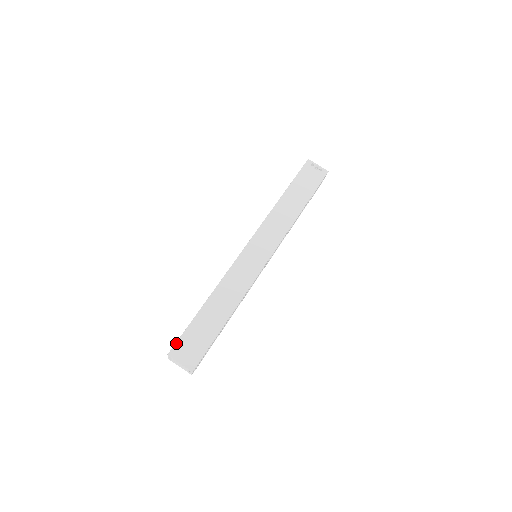
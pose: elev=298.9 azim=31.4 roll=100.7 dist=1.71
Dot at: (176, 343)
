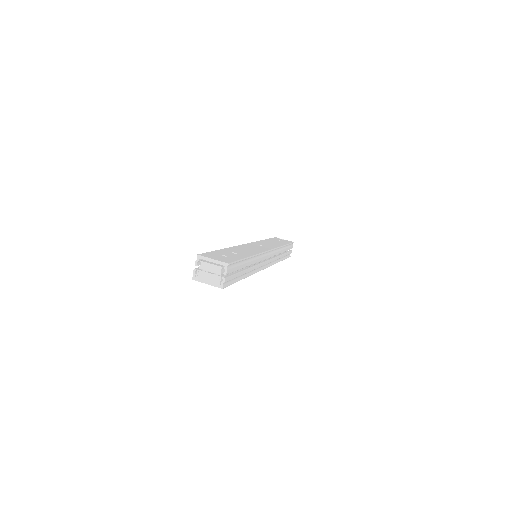
Dot at: (203, 253)
